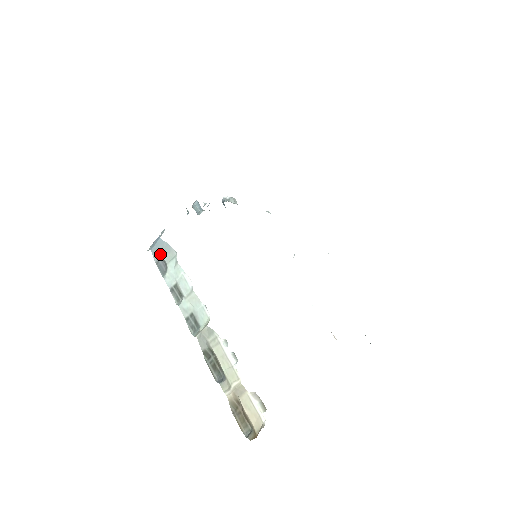
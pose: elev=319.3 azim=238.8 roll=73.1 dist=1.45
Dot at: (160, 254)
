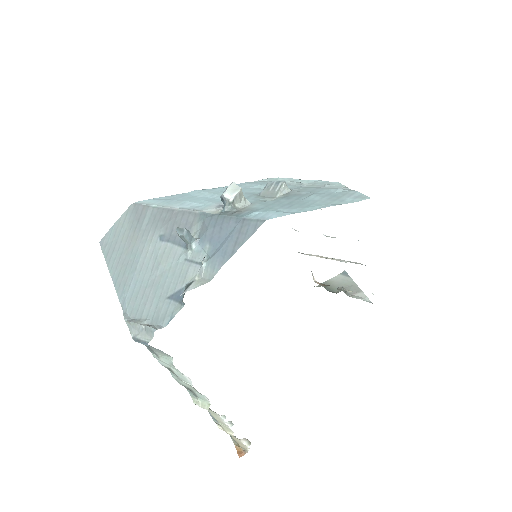
Dot at: occluded
